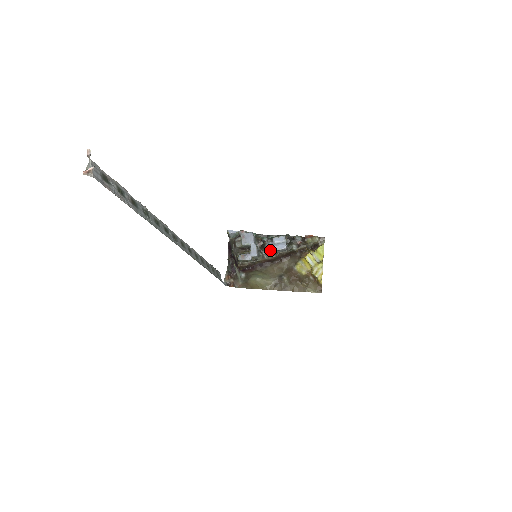
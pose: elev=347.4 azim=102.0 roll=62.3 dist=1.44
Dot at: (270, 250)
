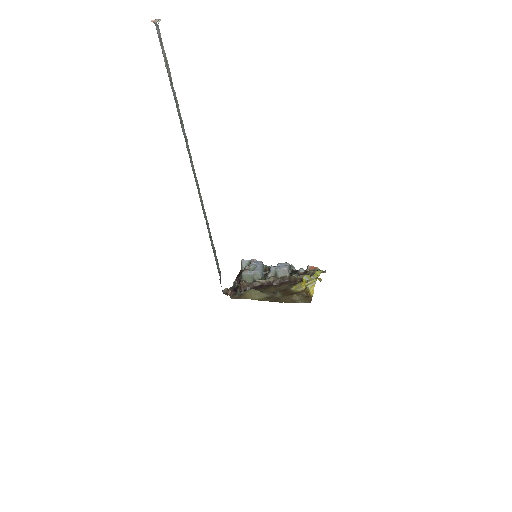
Dot at: (272, 271)
